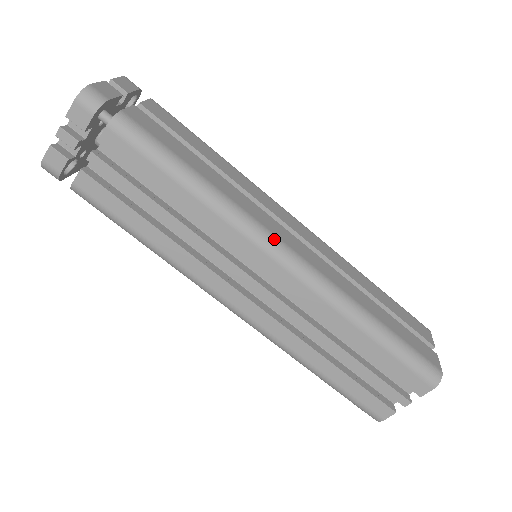
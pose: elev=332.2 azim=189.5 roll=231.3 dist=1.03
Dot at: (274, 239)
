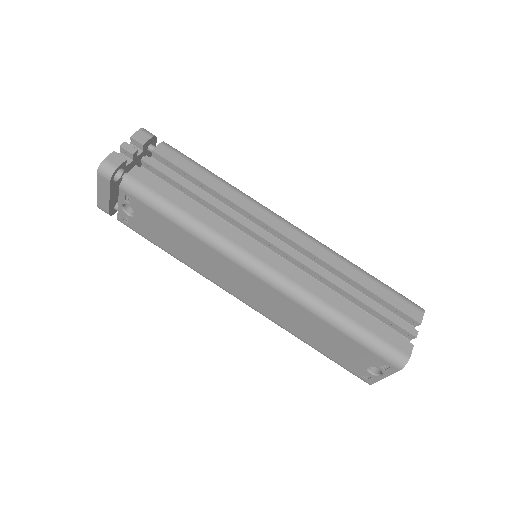
Dot at: occluded
